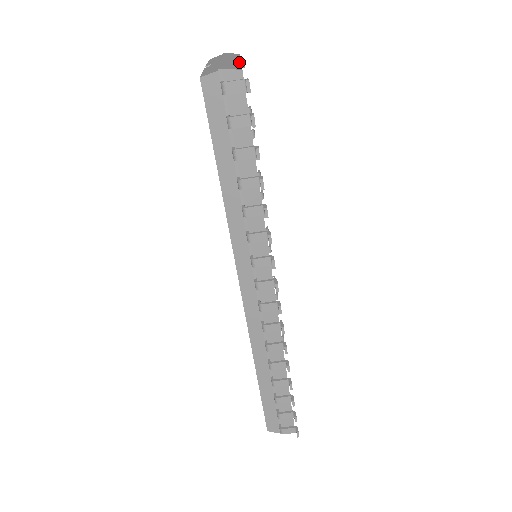
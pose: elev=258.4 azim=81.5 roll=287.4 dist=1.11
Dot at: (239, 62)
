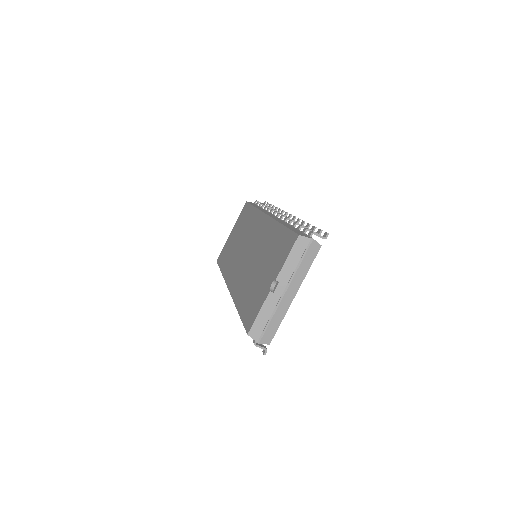
Dot at: (288, 308)
